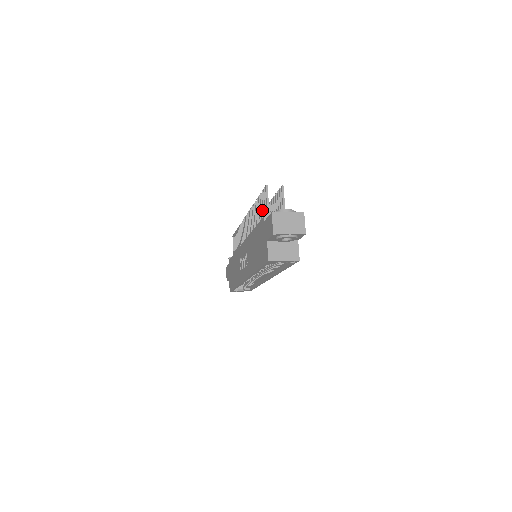
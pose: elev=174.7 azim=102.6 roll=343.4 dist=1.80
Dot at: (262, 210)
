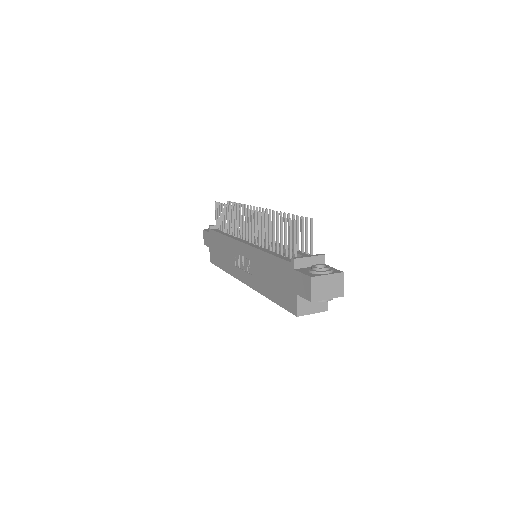
Dot at: (282, 237)
